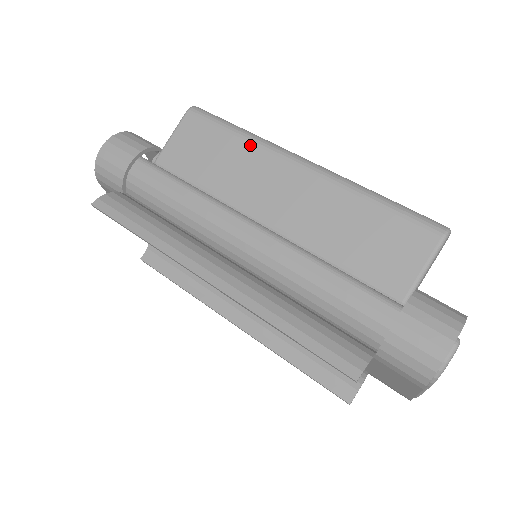
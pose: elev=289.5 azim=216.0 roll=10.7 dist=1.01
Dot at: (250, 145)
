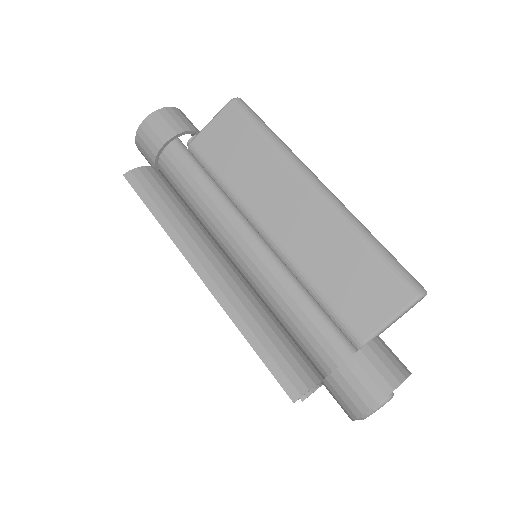
Dot at: (276, 155)
